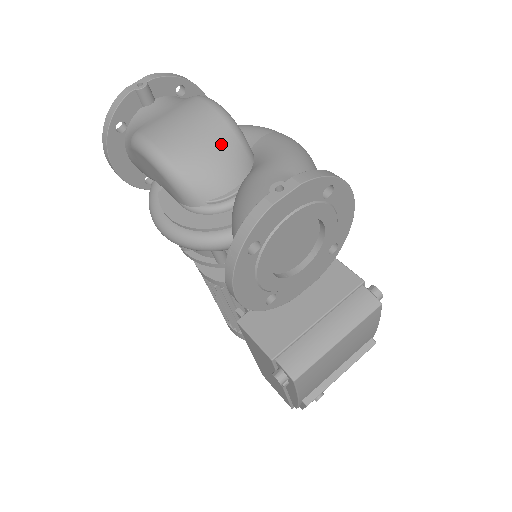
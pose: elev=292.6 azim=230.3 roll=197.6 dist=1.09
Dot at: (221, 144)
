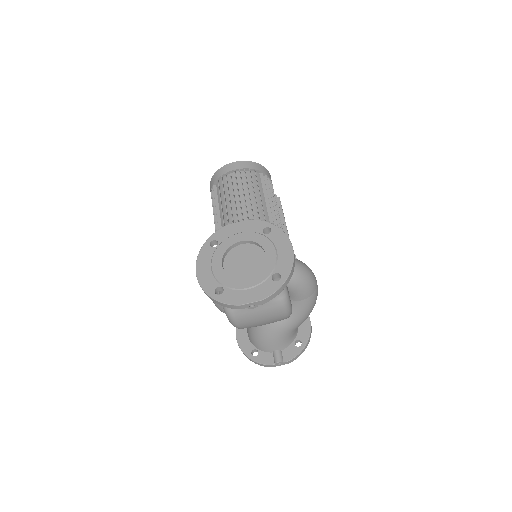
Dot at: occluded
